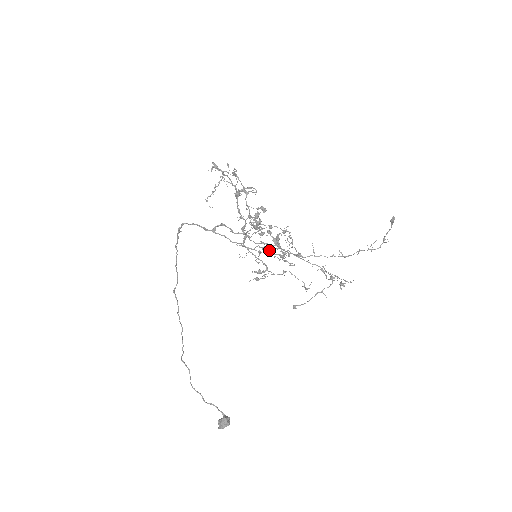
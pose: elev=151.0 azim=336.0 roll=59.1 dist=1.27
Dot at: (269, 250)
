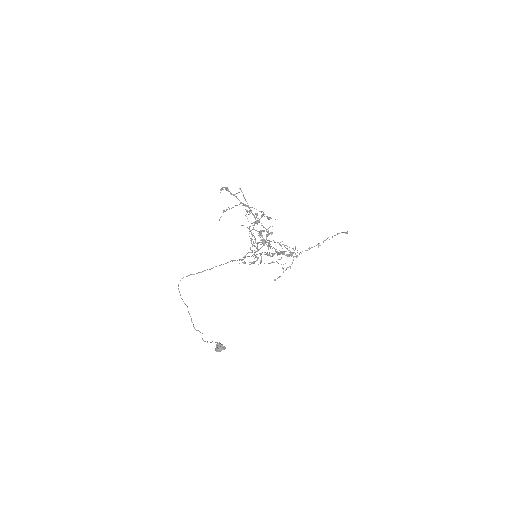
Dot at: occluded
